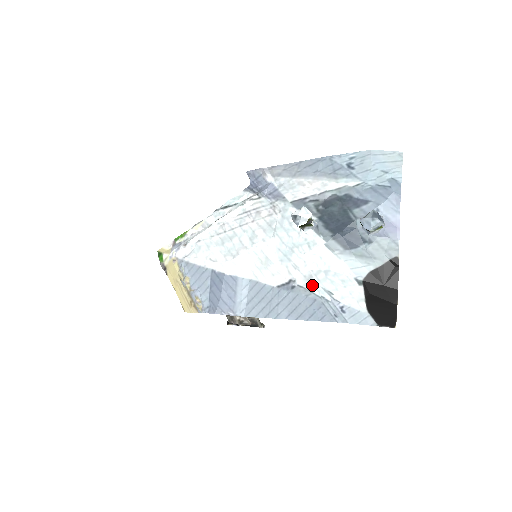
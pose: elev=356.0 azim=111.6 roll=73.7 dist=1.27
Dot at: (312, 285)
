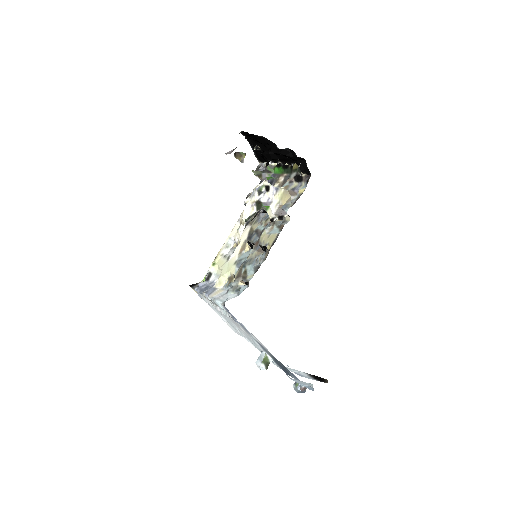
Dot at: occluded
